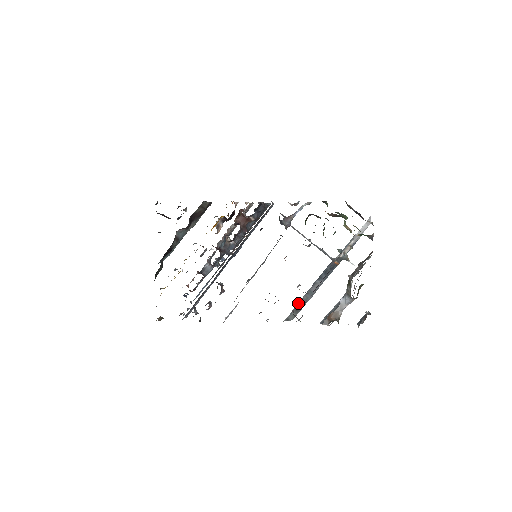
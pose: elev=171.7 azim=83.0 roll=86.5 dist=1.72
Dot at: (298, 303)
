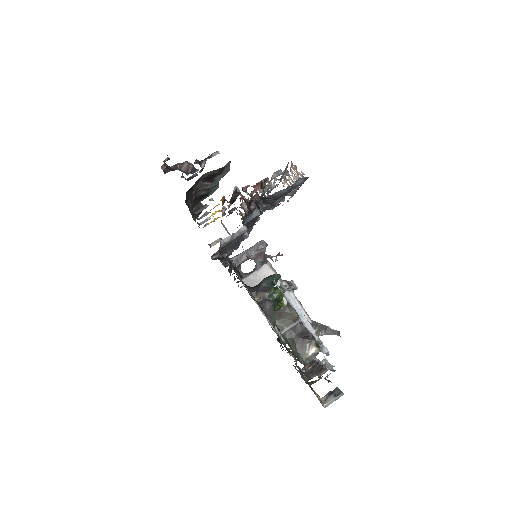
Dot at: occluded
